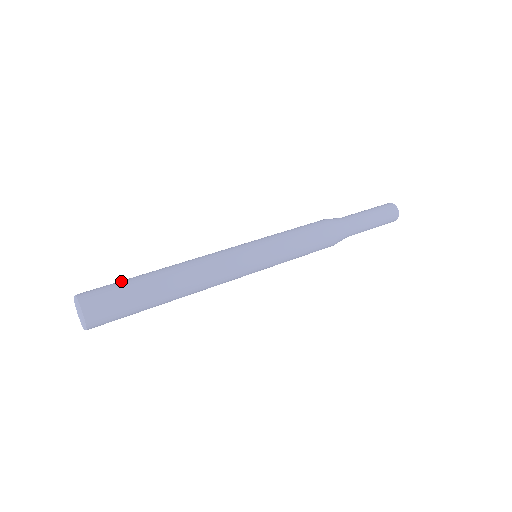
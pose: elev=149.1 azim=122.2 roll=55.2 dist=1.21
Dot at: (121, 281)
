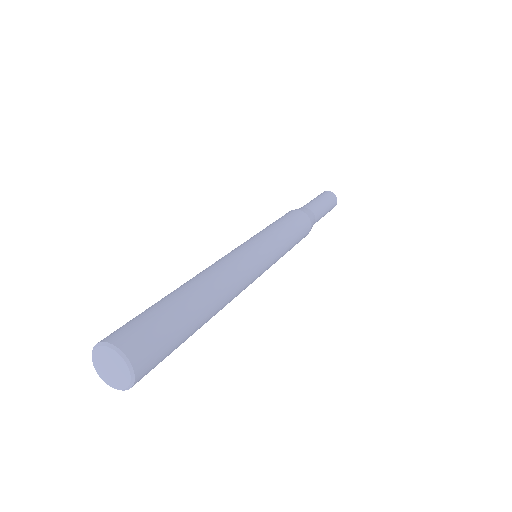
Dot at: occluded
